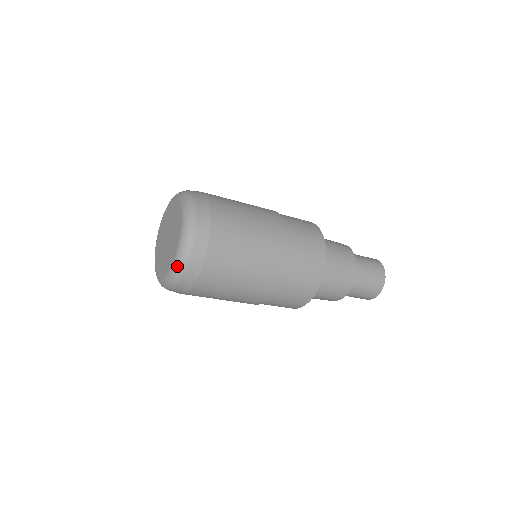
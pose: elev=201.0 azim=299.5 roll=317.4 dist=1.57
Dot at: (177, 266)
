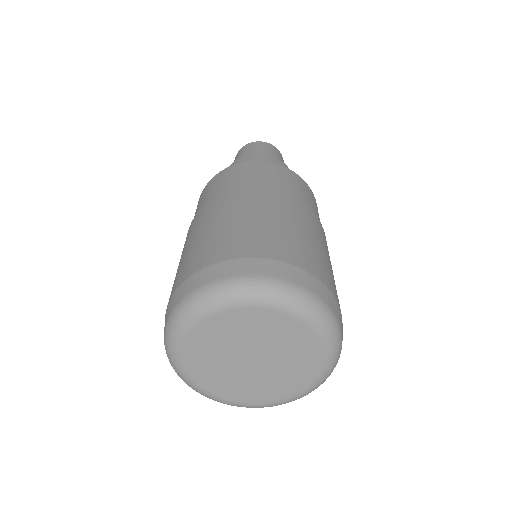
Dot at: occluded
